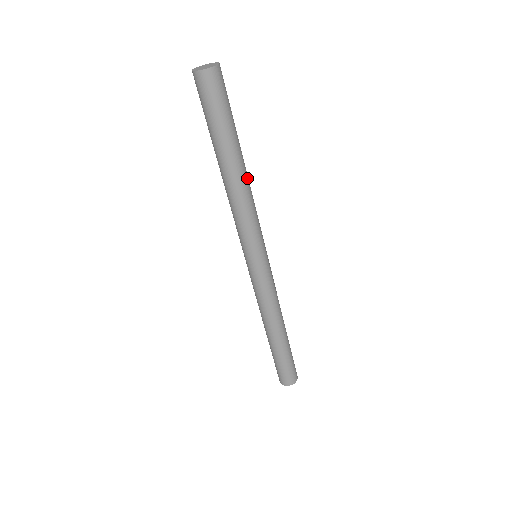
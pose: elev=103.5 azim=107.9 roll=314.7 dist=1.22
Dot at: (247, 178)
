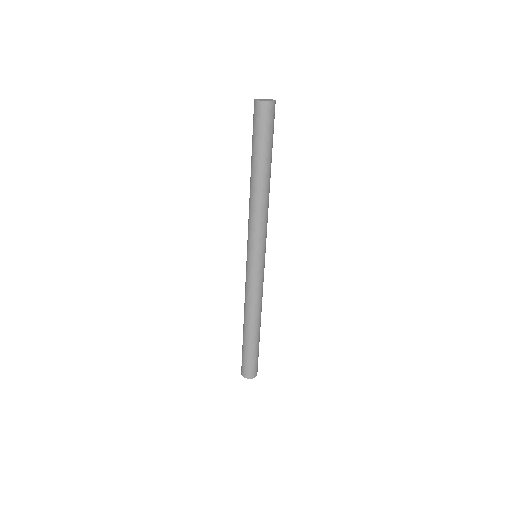
Dot at: (268, 191)
